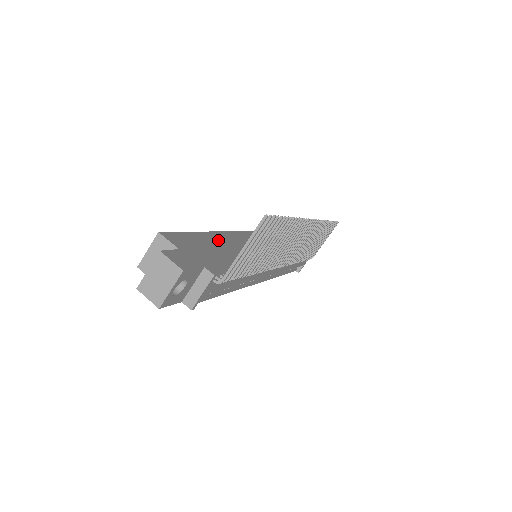
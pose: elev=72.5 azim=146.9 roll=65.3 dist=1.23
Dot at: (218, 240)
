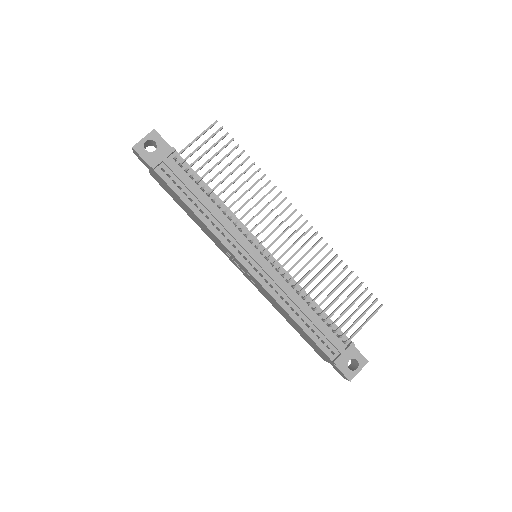
Dot at: occluded
